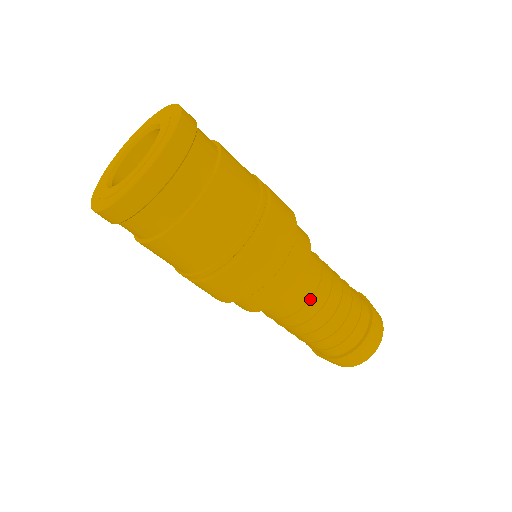
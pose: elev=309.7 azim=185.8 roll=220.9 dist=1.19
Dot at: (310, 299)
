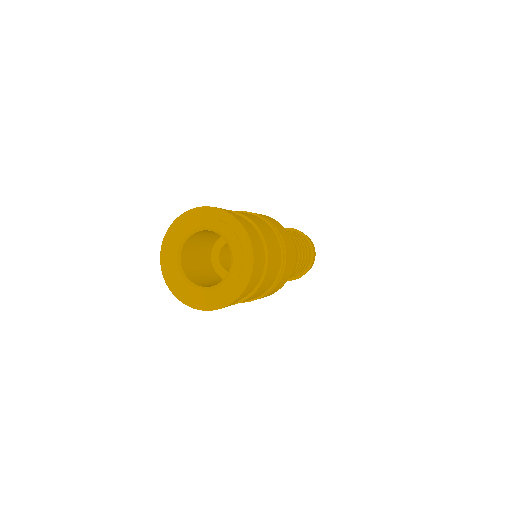
Dot at: occluded
